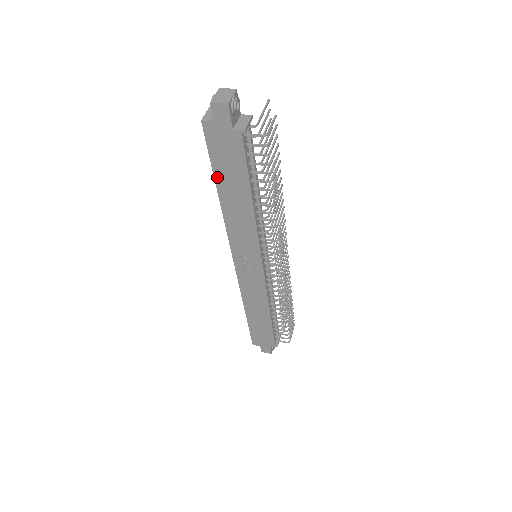
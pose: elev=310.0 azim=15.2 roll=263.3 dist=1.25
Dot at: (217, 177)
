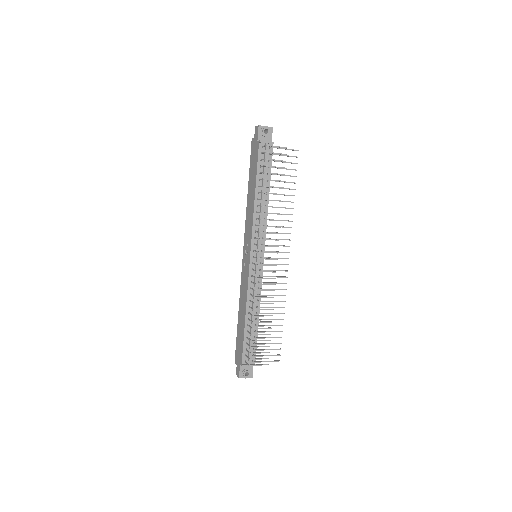
Dot at: (250, 177)
